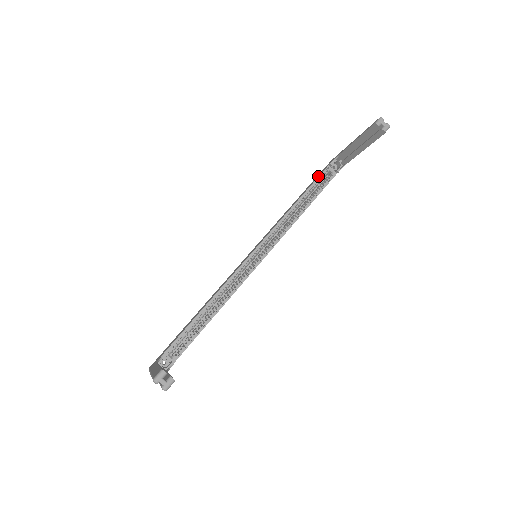
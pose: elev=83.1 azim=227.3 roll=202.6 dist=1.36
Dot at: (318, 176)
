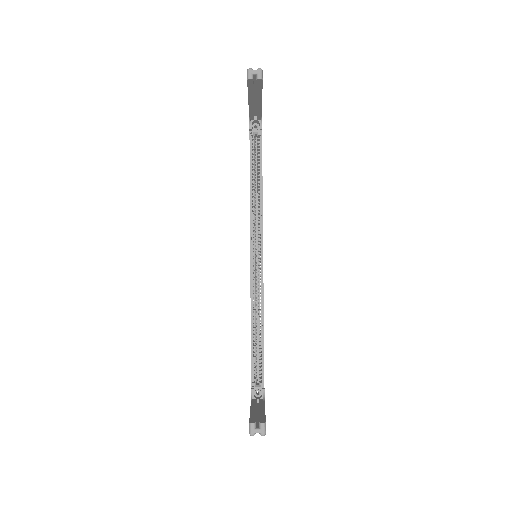
Dot at: occluded
